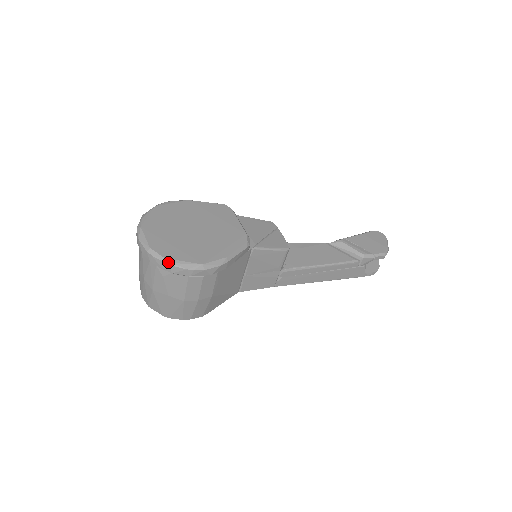
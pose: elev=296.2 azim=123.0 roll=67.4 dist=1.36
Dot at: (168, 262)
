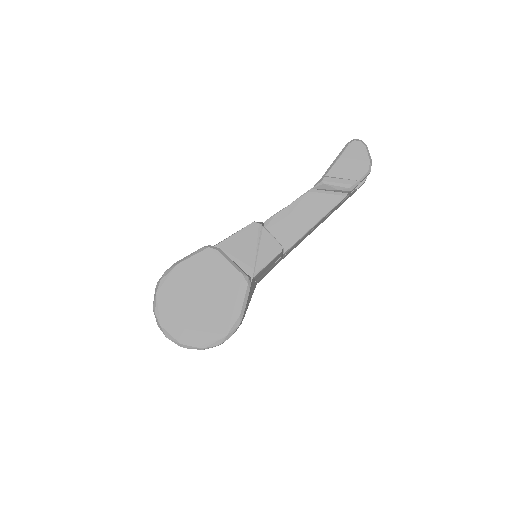
Dot at: (201, 349)
